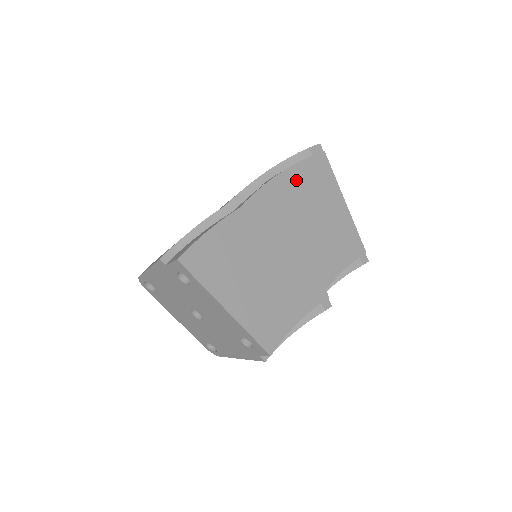
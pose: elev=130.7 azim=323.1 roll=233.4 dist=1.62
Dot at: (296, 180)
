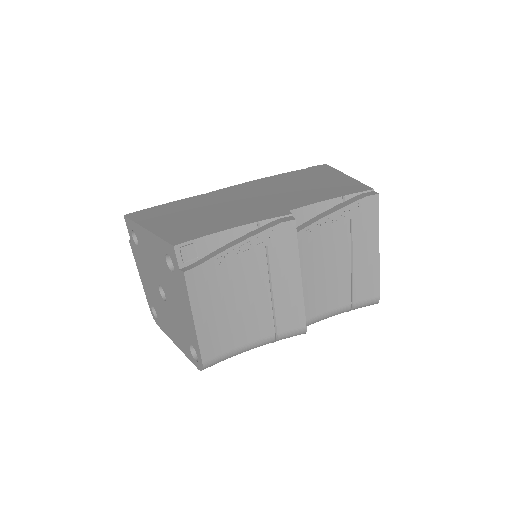
Dot at: (281, 177)
